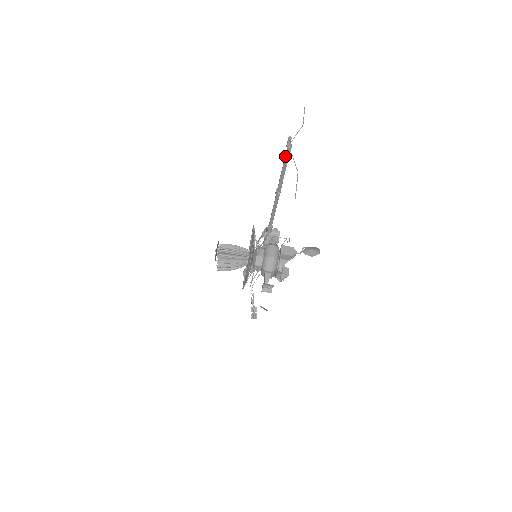
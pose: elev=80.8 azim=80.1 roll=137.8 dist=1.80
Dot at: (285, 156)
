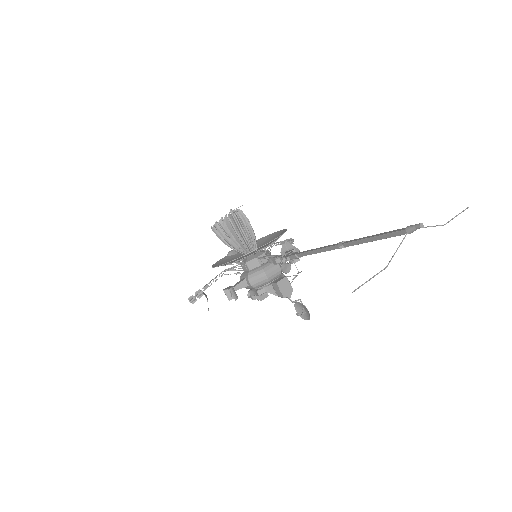
Dot at: (393, 232)
